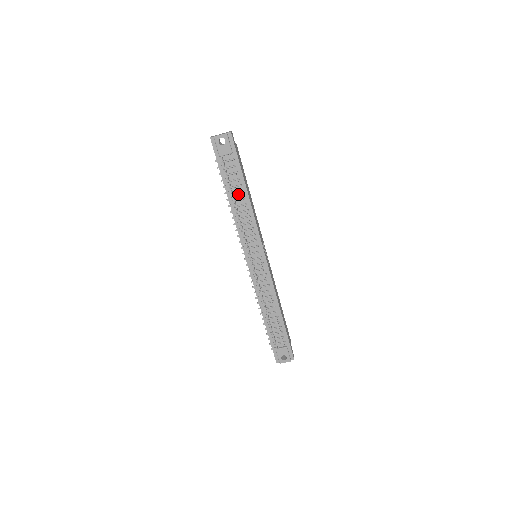
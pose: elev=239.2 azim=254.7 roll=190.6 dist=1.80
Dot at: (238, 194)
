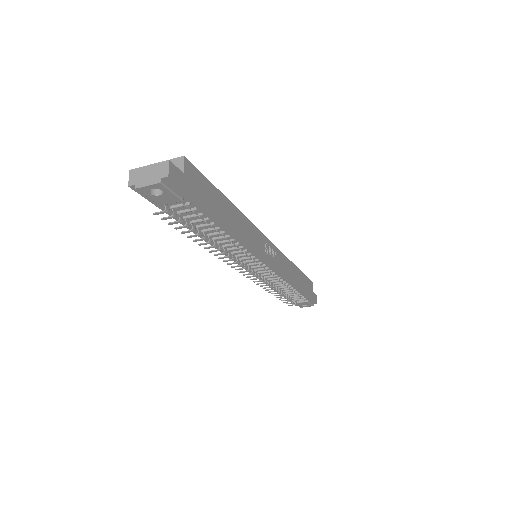
Dot at: (211, 229)
